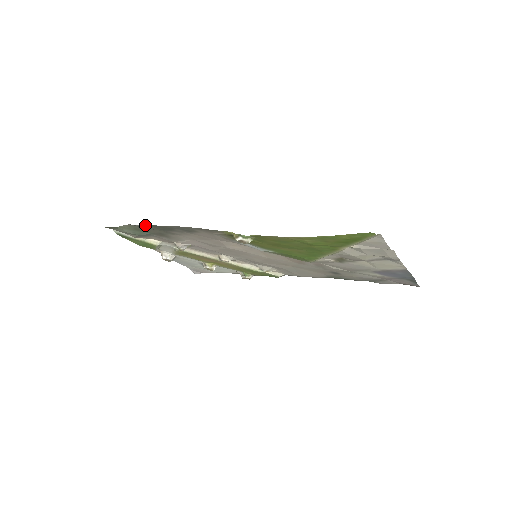
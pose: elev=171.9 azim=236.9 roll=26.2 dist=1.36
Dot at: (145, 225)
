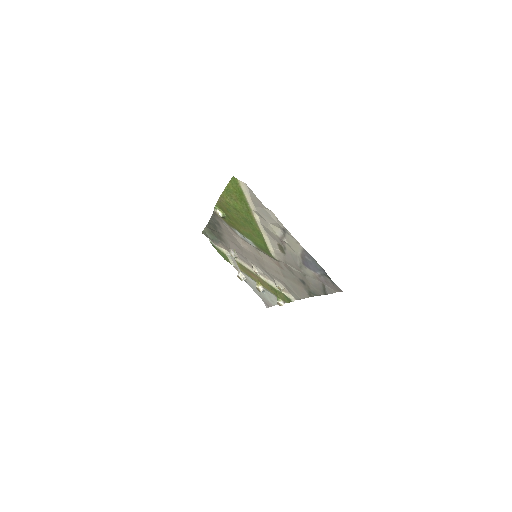
Dot at: (208, 224)
